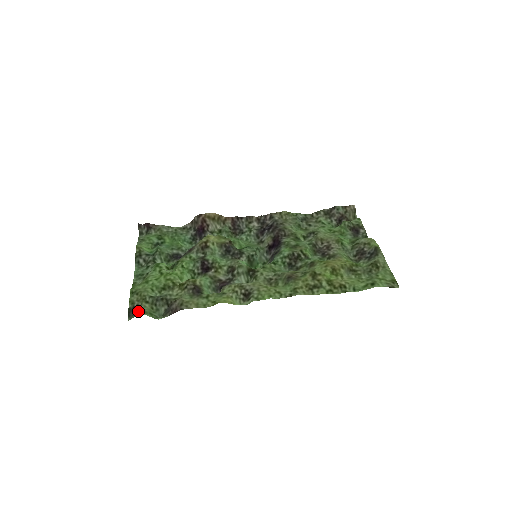
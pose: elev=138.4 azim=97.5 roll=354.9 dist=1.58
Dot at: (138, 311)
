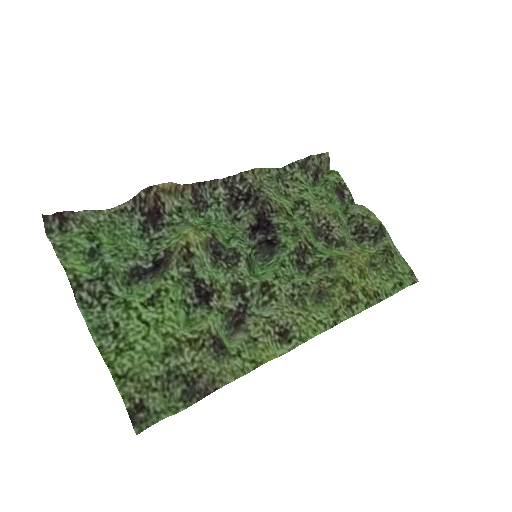
Dot at: (149, 412)
